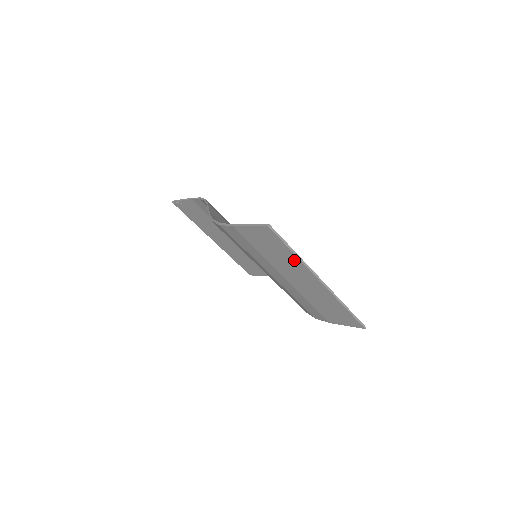
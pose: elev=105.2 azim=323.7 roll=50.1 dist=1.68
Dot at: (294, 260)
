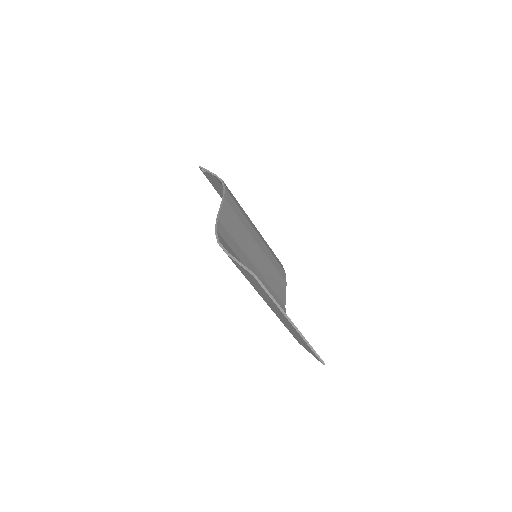
Dot at: (273, 303)
